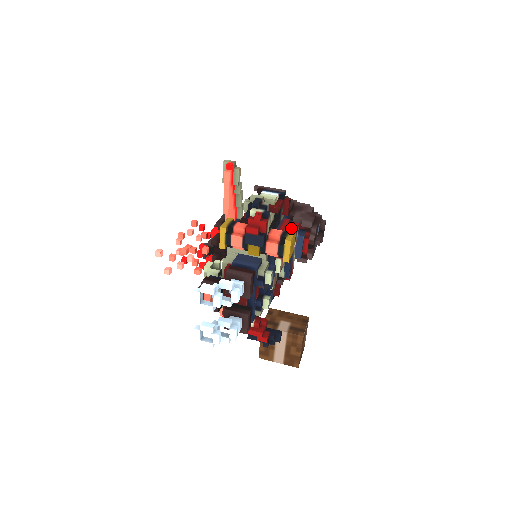
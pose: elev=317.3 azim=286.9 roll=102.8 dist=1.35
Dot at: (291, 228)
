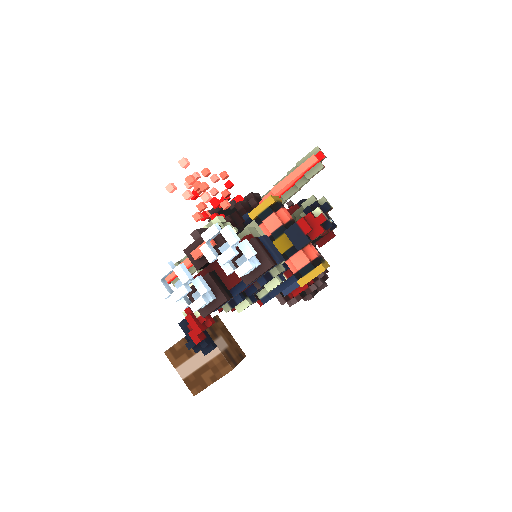
Dot at: occluded
